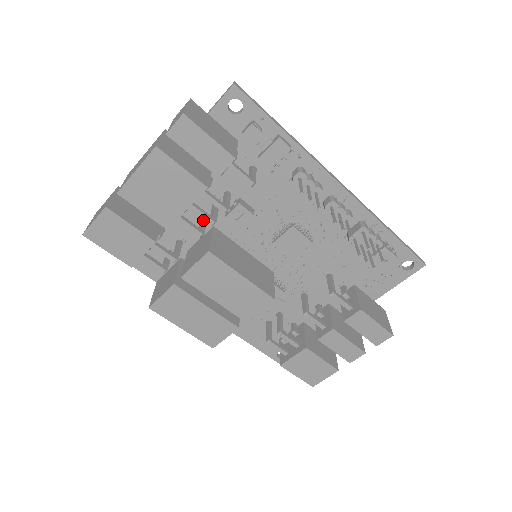
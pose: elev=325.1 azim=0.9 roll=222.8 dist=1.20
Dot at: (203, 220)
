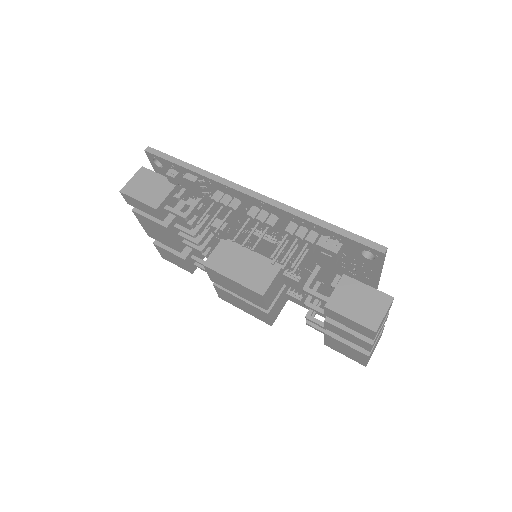
Dot at: (209, 236)
